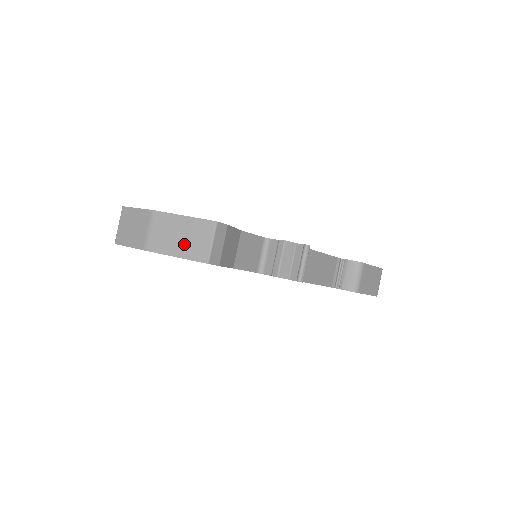
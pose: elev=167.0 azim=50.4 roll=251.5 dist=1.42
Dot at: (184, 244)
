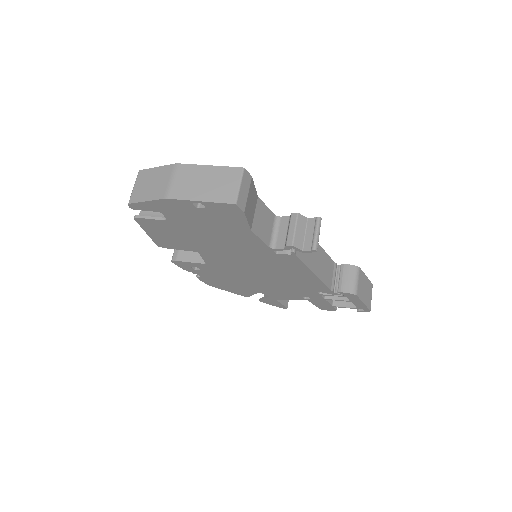
Dot at: (210, 189)
